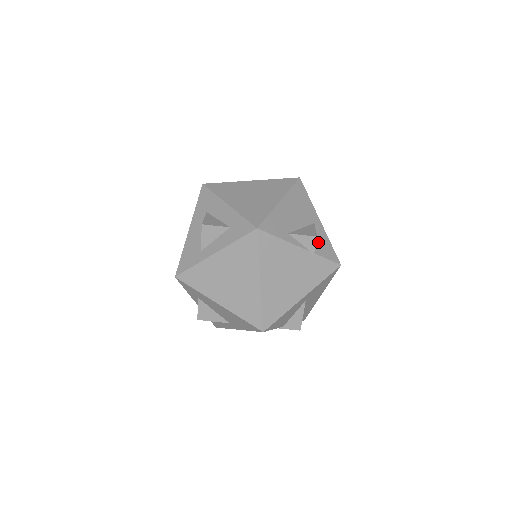
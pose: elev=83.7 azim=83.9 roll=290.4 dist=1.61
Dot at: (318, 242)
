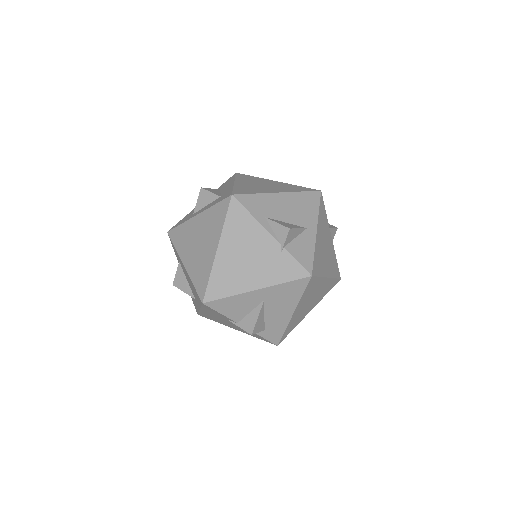
Dot at: (298, 243)
